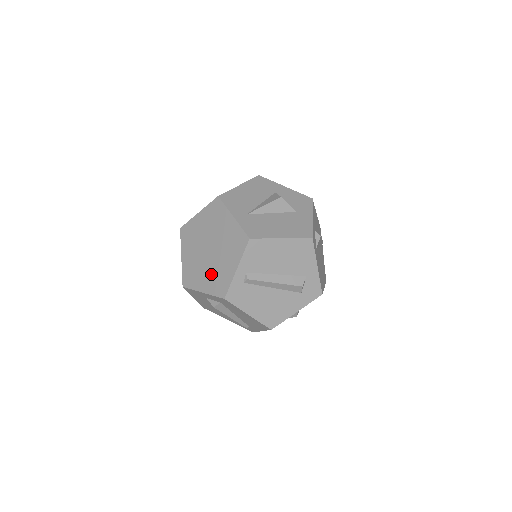
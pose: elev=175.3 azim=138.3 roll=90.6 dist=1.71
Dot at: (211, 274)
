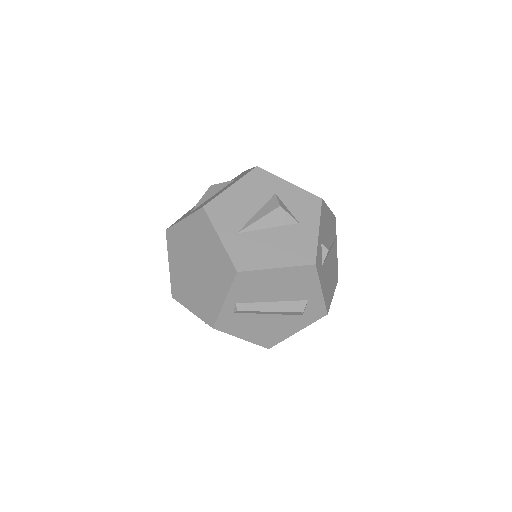
Dot at: (199, 296)
